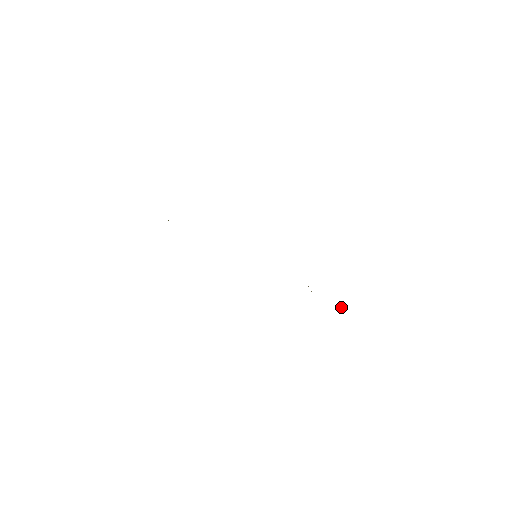
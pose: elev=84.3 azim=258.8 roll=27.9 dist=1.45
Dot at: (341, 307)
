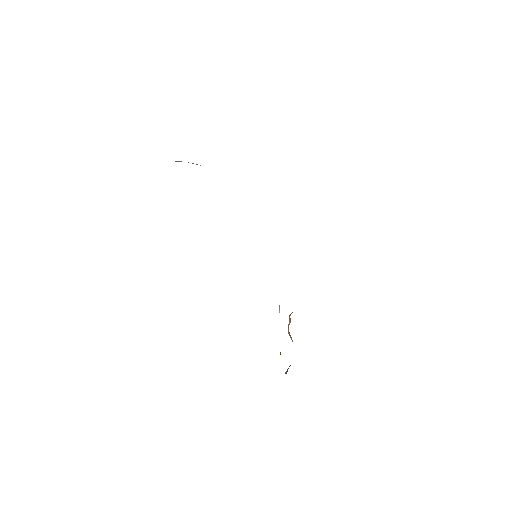
Dot at: (290, 335)
